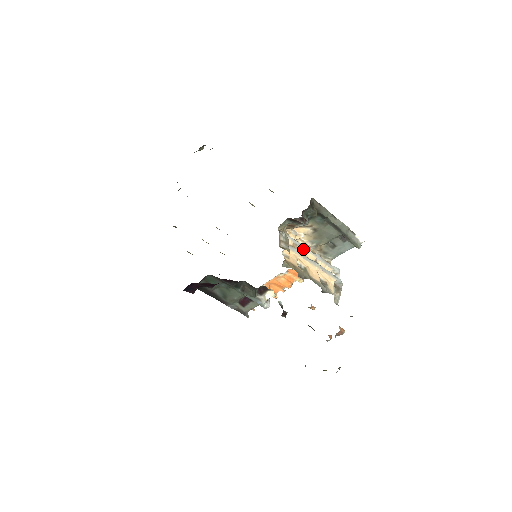
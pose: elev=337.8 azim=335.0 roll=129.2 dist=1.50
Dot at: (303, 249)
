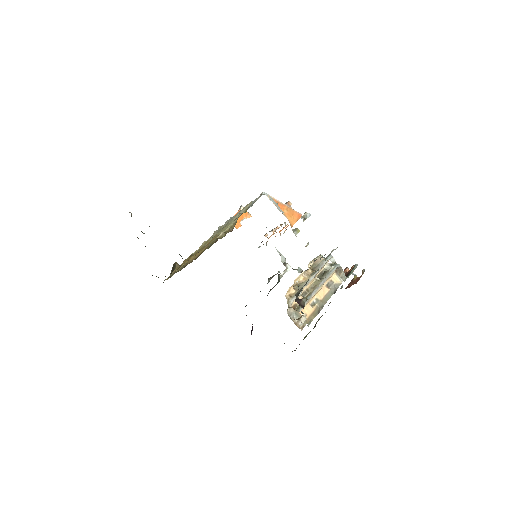
Dot at: (304, 287)
